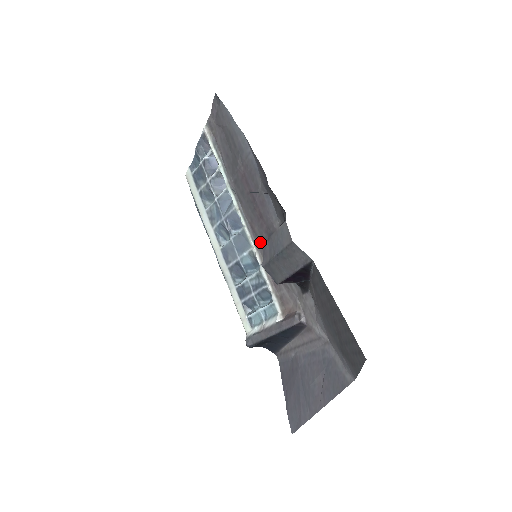
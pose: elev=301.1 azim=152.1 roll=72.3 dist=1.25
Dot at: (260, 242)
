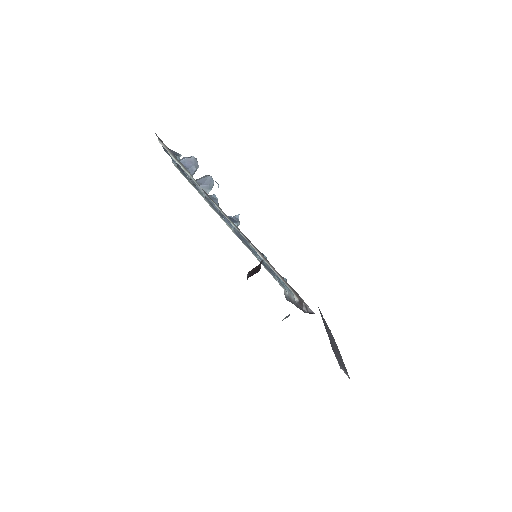
Dot at: occluded
